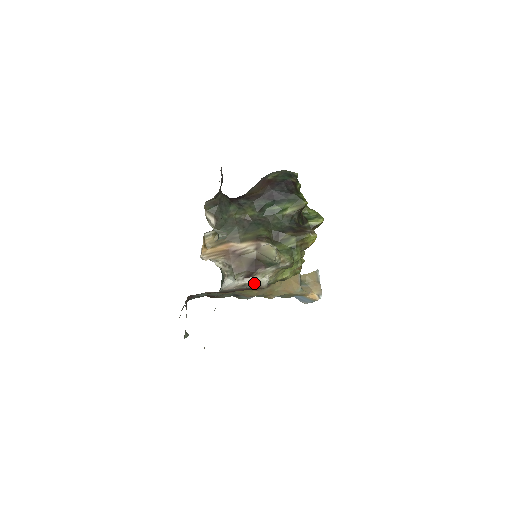
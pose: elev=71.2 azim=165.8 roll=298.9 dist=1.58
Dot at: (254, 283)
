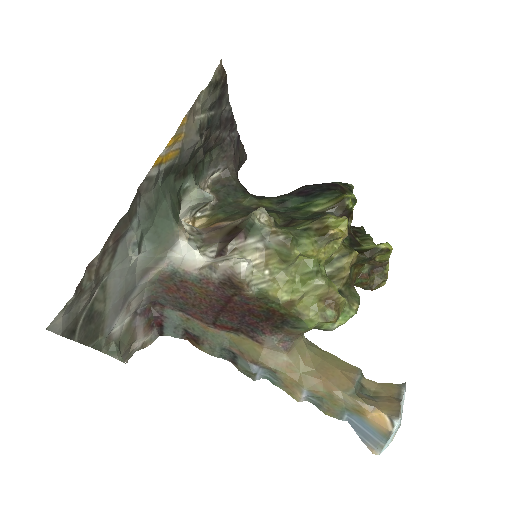
Dot at: (224, 261)
